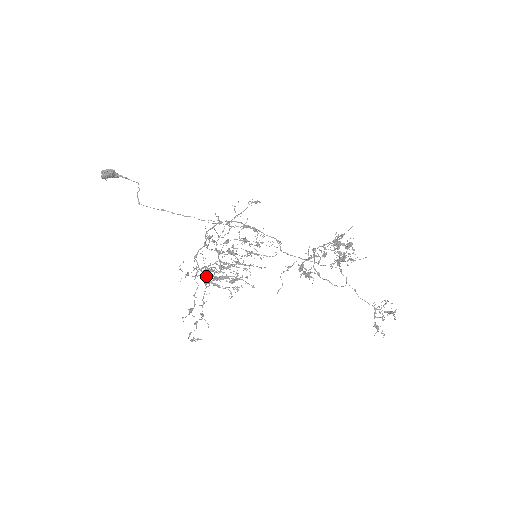
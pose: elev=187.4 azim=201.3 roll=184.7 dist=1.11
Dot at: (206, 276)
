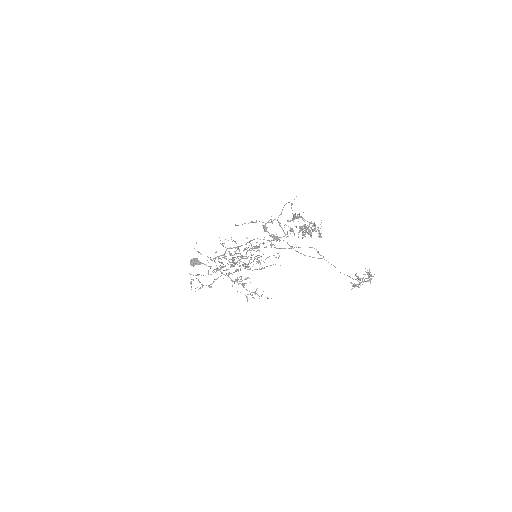
Dot at: (221, 272)
